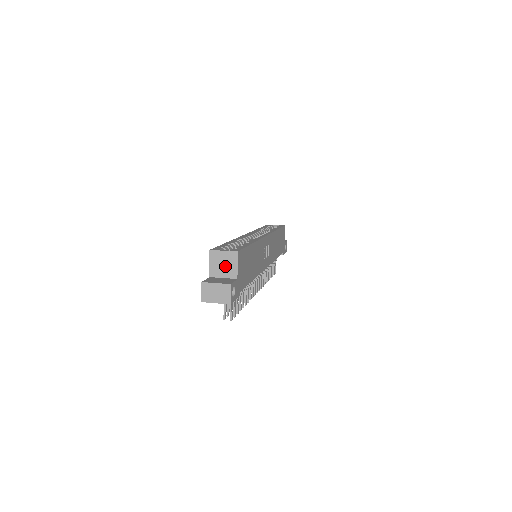
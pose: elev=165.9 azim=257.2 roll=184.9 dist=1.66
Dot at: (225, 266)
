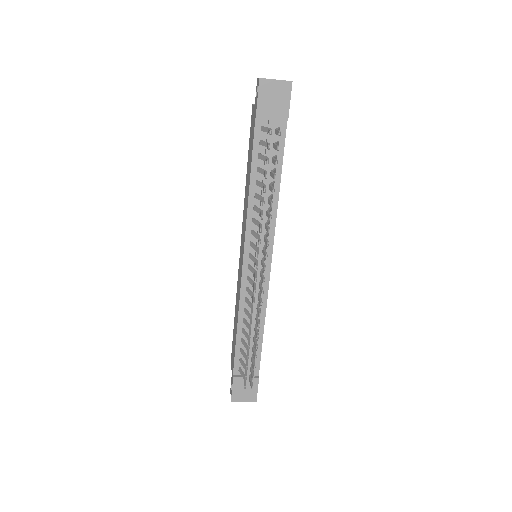
Dot at: occluded
